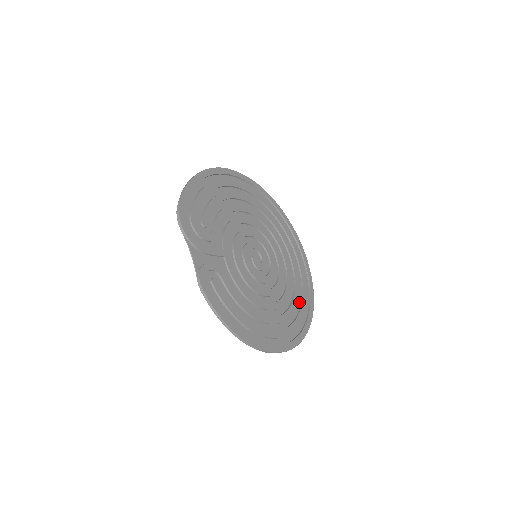
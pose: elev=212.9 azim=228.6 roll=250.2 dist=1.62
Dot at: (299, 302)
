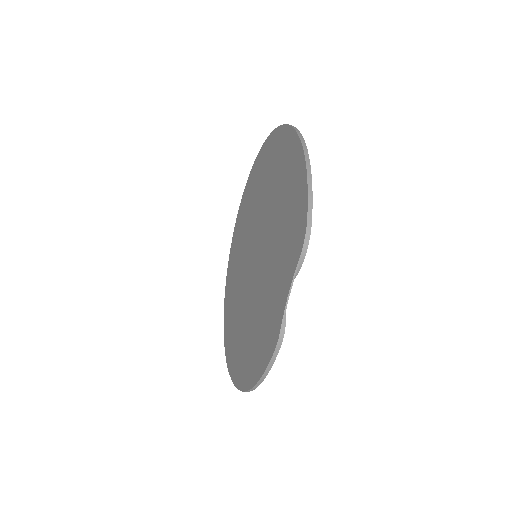
Dot at: occluded
